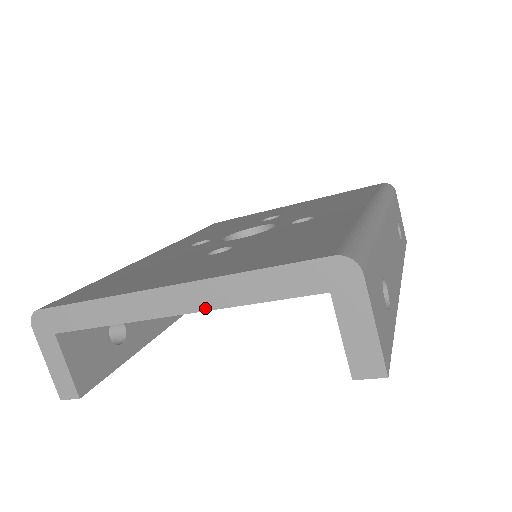
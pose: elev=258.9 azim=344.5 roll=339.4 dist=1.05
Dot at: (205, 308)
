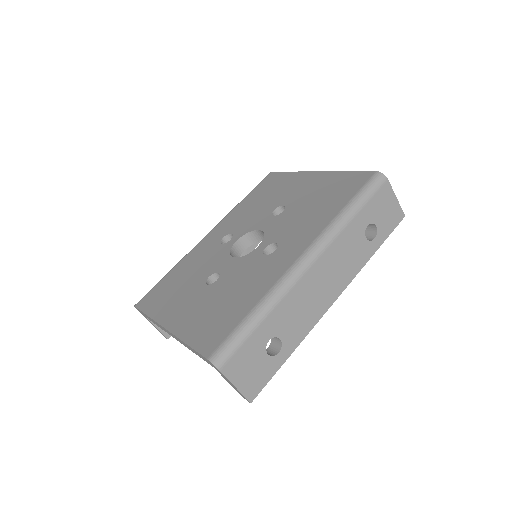
Dot at: occluded
